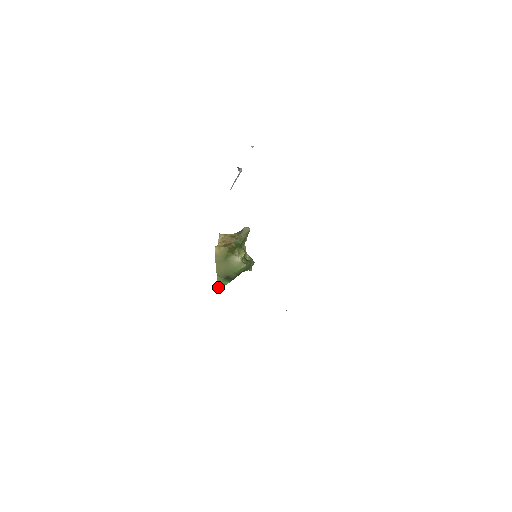
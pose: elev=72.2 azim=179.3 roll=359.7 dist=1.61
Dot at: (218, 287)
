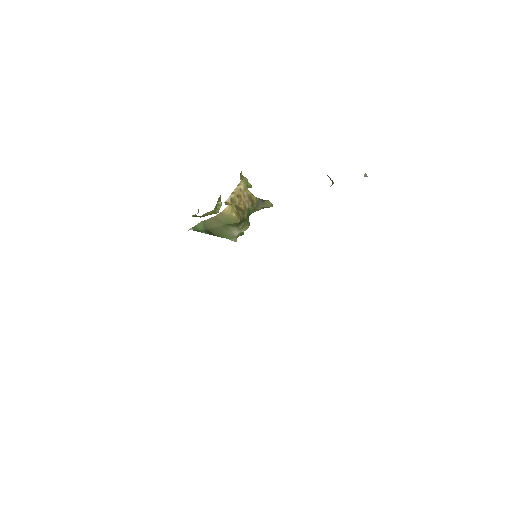
Dot at: (192, 228)
